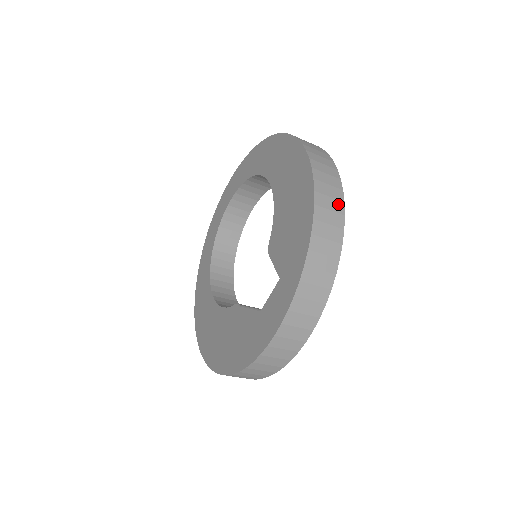
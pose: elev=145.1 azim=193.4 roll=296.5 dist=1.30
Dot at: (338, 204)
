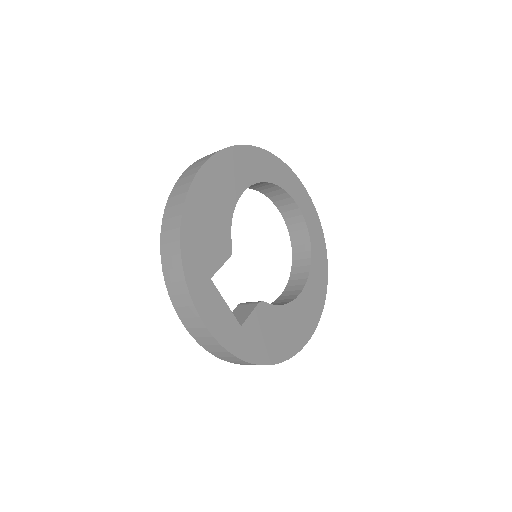
Dot at: (179, 208)
